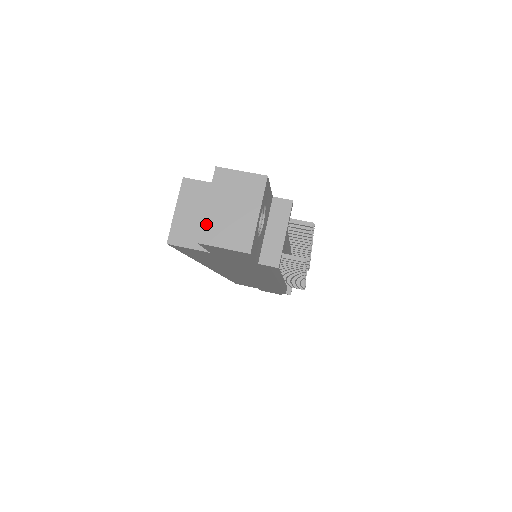
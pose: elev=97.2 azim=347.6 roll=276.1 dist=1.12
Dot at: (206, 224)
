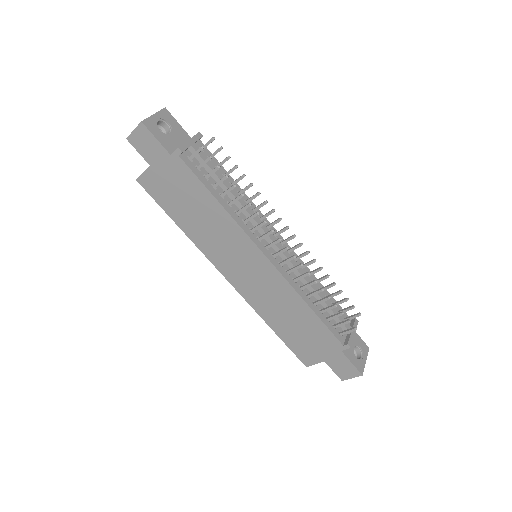
Dot at: occluded
